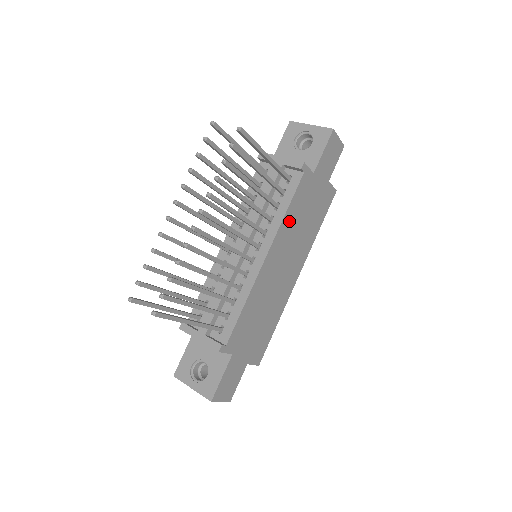
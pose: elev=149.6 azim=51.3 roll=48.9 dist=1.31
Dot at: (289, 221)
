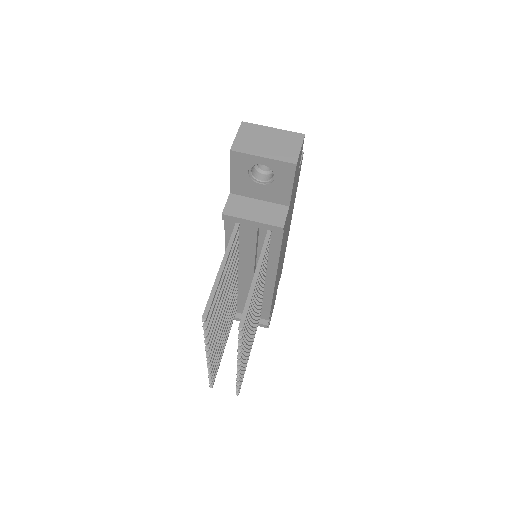
Dot at: occluded
